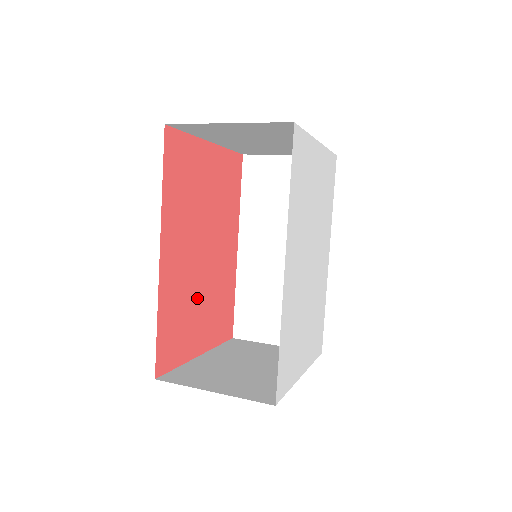
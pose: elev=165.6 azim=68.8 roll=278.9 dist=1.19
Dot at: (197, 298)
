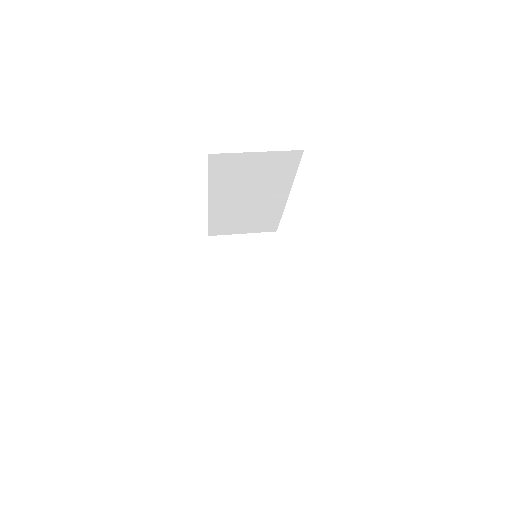
Dot at: occluded
